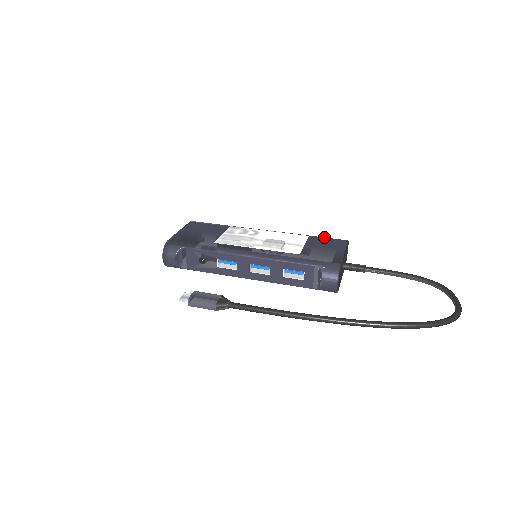
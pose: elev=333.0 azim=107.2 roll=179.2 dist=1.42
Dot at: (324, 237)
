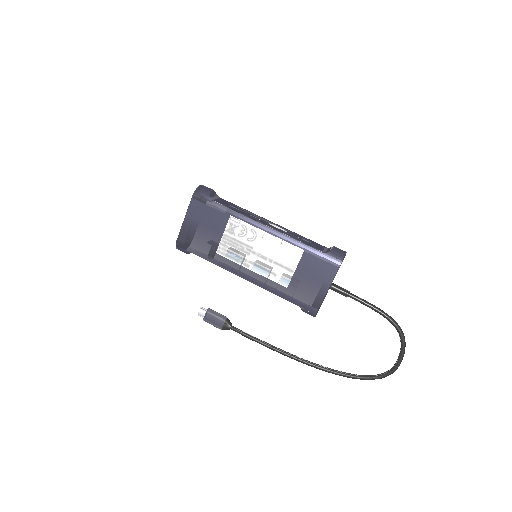
Dot at: (319, 253)
